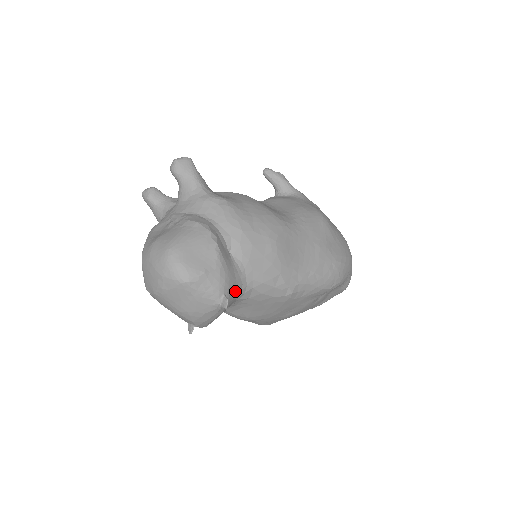
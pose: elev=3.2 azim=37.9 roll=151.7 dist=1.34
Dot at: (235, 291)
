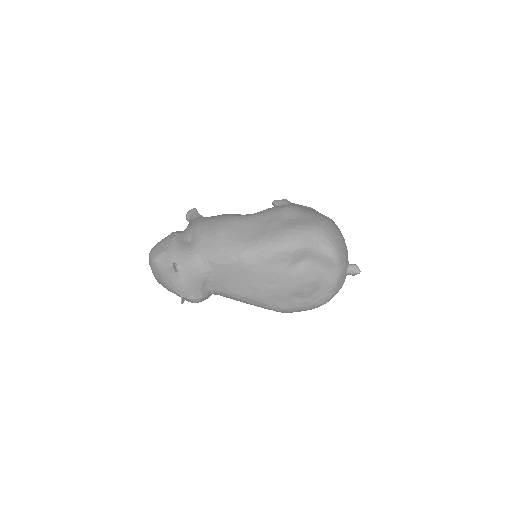
Dot at: (189, 262)
